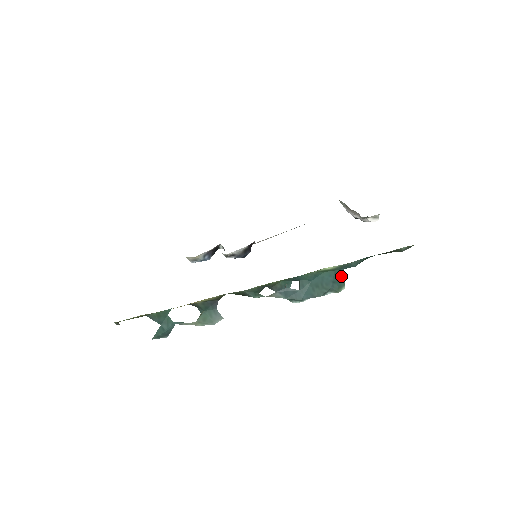
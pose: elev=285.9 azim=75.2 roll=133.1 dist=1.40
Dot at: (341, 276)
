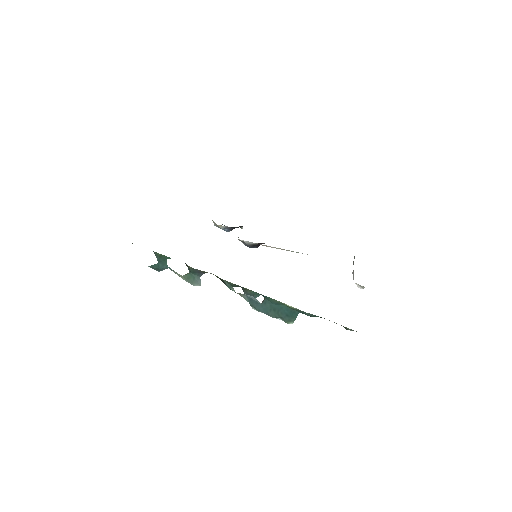
Dot at: (295, 315)
